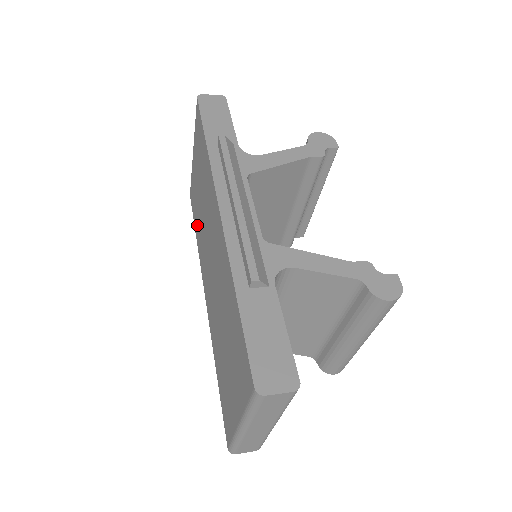
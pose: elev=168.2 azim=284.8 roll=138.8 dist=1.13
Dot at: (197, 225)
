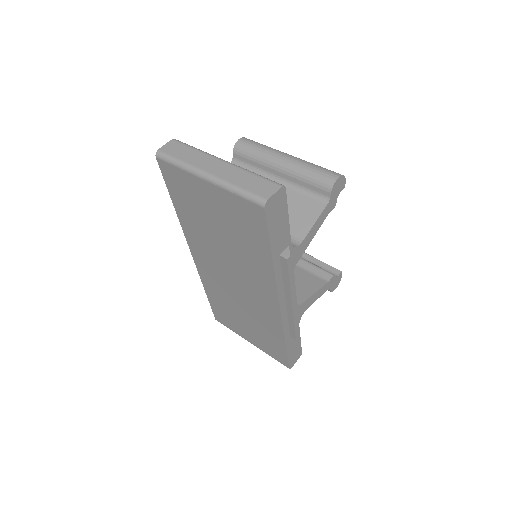
Dot at: (188, 215)
